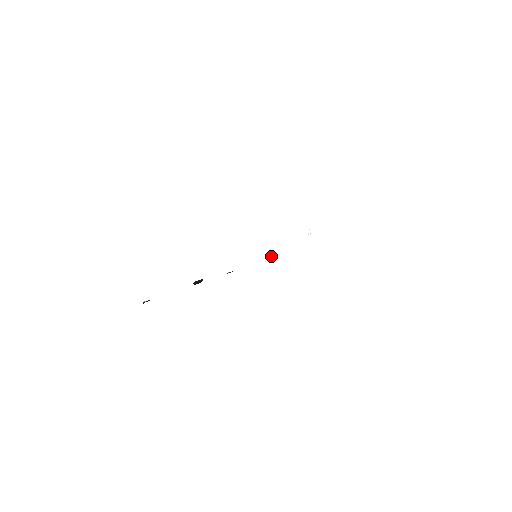
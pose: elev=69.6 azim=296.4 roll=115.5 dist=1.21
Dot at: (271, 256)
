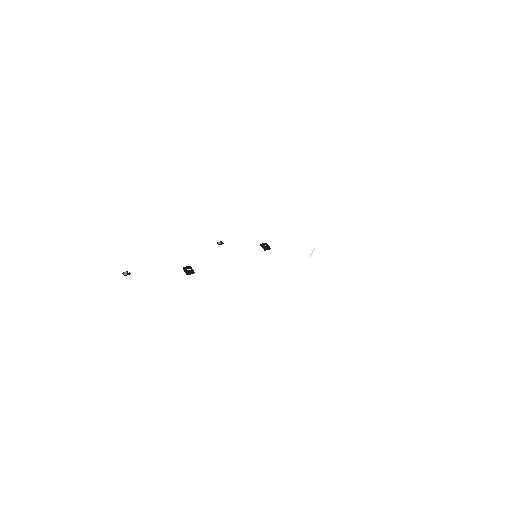
Dot at: (267, 249)
